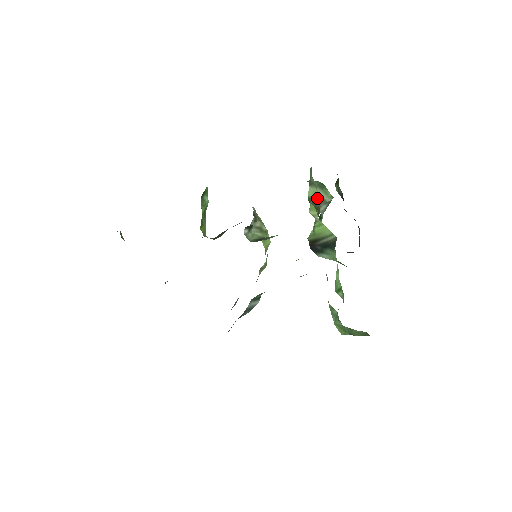
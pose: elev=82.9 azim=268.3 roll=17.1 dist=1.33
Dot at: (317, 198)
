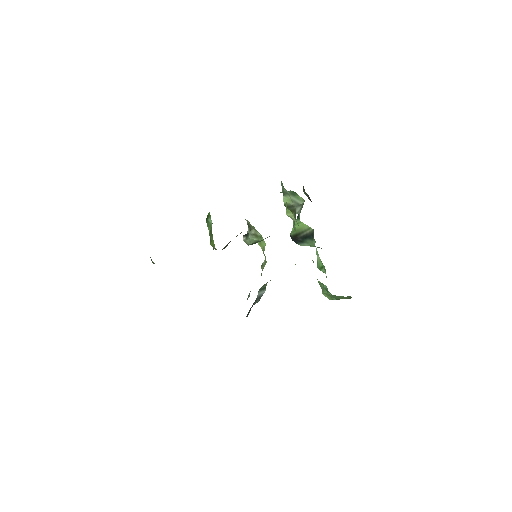
Dot at: (291, 203)
